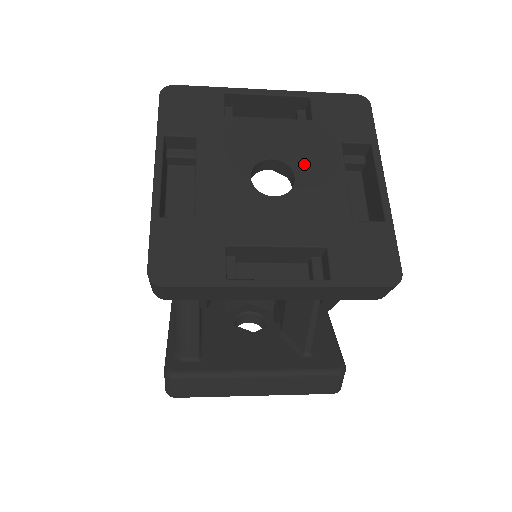
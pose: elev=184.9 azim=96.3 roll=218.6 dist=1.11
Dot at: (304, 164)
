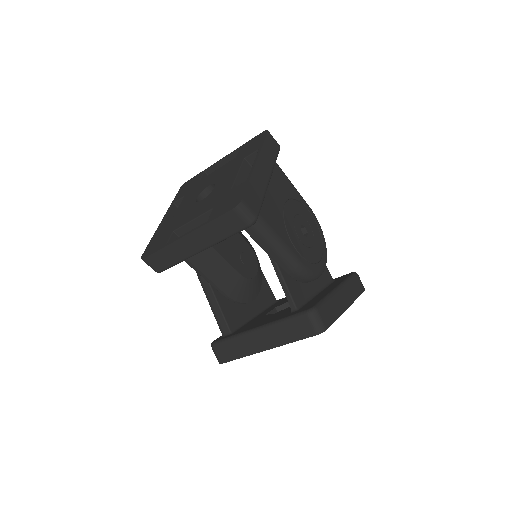
Dot at: (222, 179)
